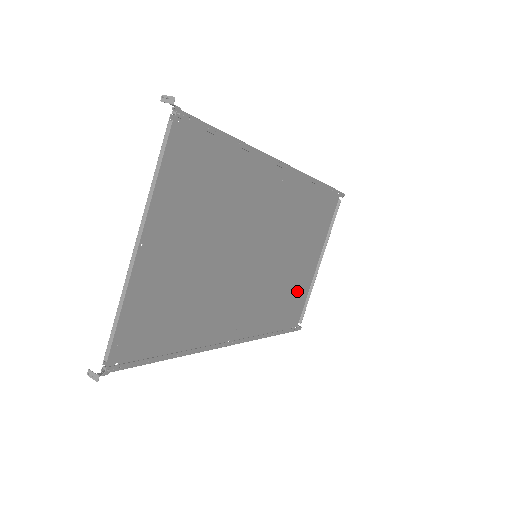
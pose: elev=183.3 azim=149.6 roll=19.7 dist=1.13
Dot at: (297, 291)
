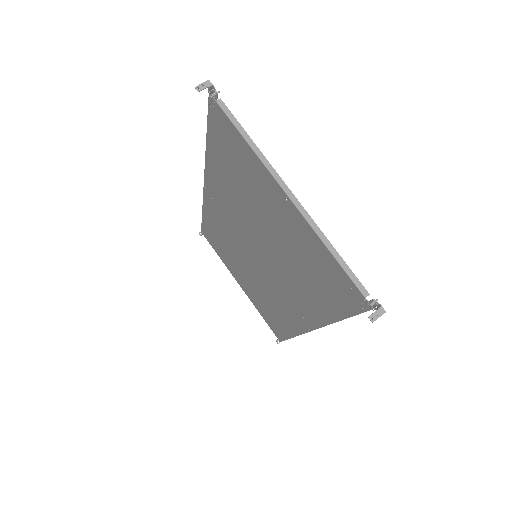
Dot at: (260, 306)
